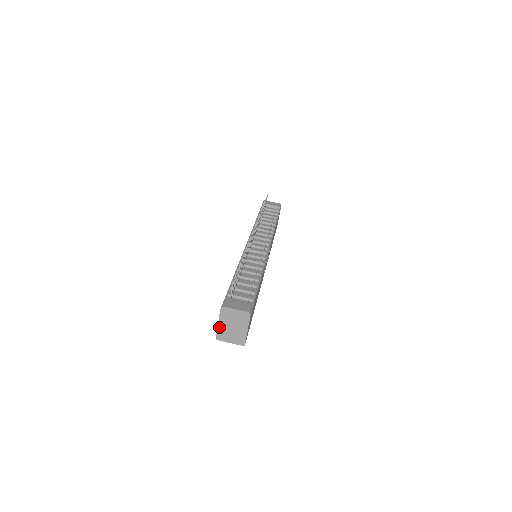
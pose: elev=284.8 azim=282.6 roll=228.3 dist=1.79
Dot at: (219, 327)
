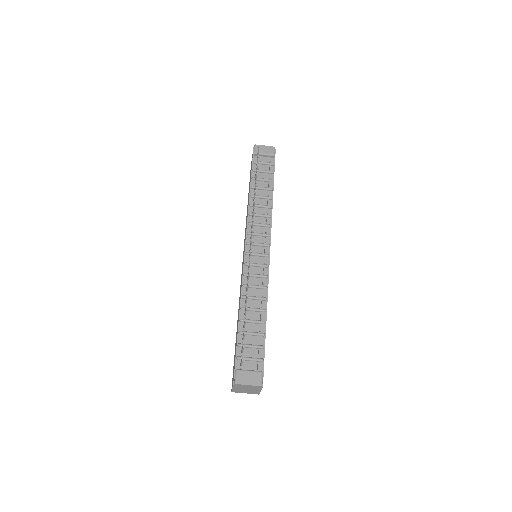
Dot at: (233, 389)
